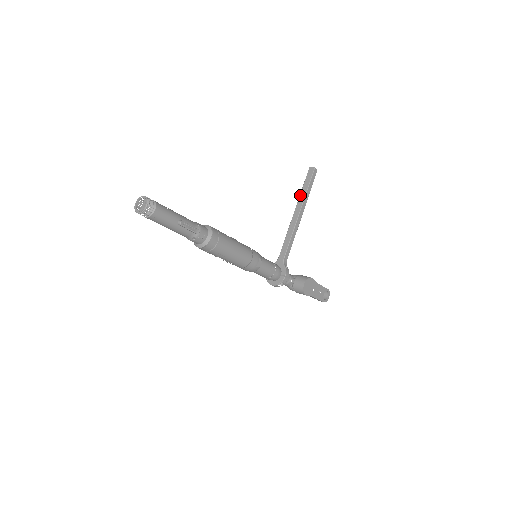
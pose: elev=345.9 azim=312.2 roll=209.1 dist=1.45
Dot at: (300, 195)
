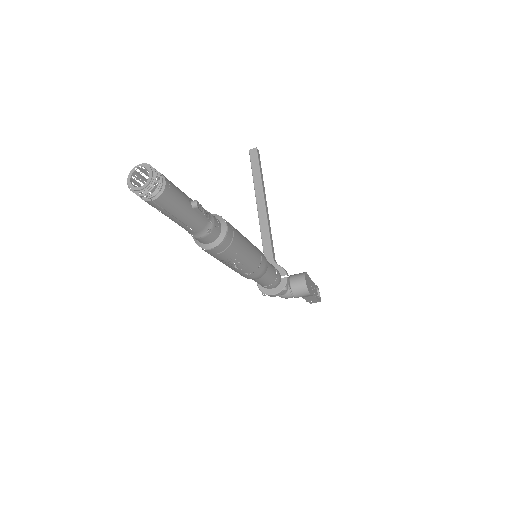
Dot at: (254, 182)
